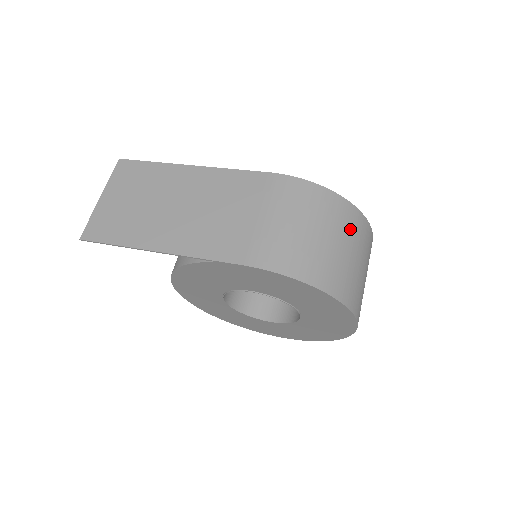
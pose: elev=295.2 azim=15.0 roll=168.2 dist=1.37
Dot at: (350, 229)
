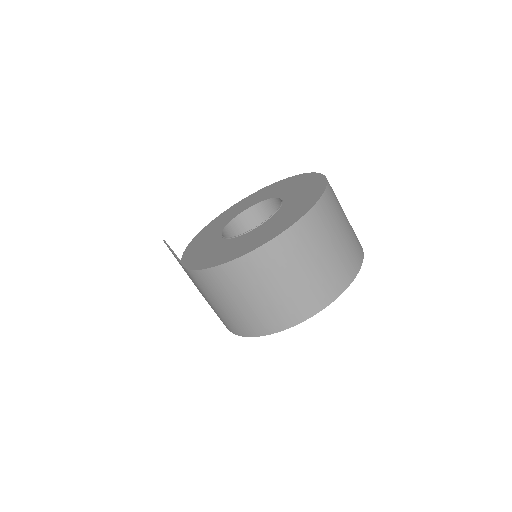
Dot at: (244, 281)
